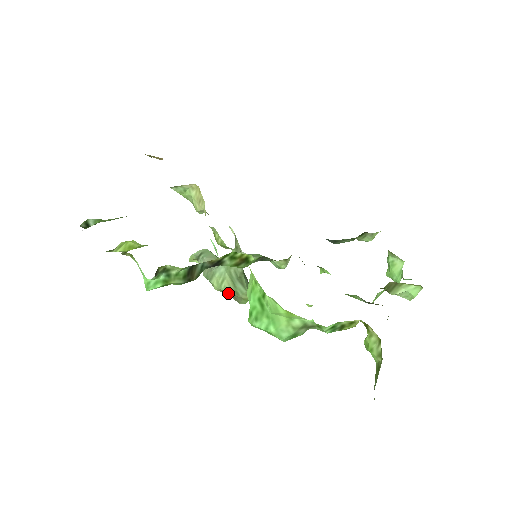
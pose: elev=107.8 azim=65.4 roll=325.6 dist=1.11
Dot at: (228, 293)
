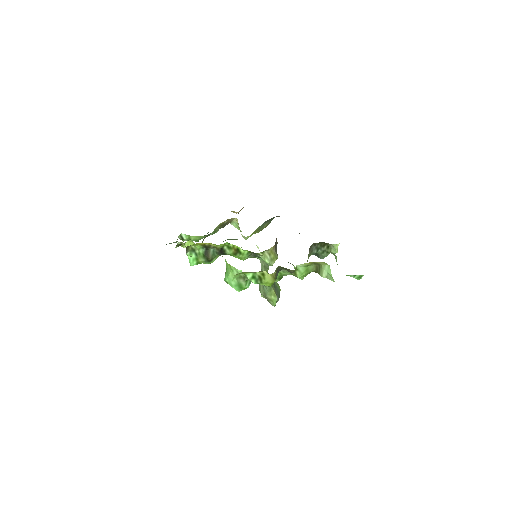
Dot at: (264, 296)
